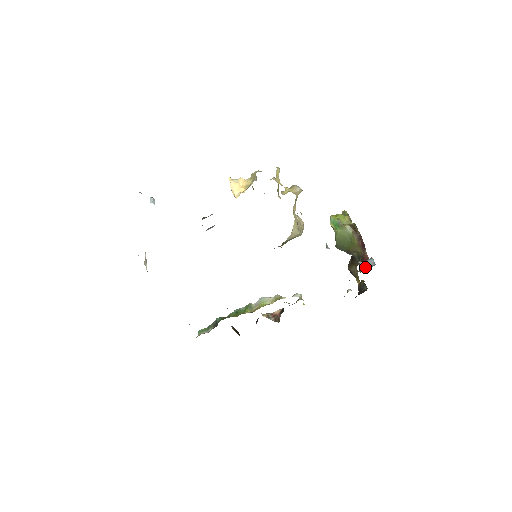
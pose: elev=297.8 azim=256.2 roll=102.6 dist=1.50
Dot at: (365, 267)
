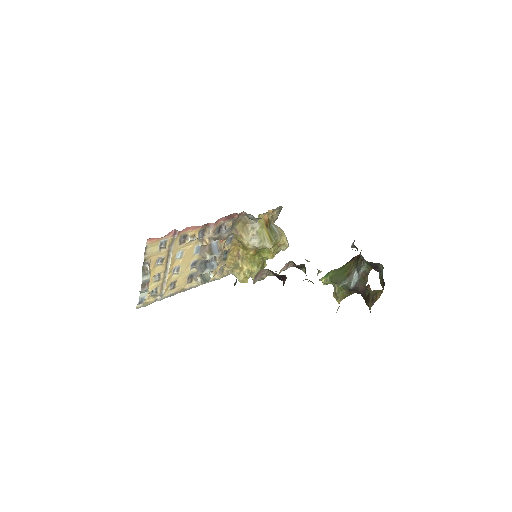
Dot at: occluded
